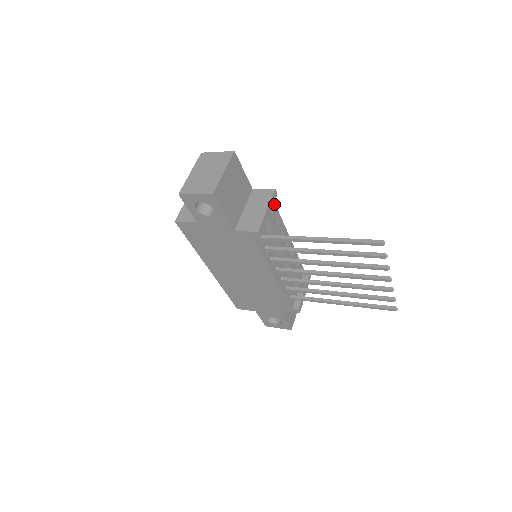
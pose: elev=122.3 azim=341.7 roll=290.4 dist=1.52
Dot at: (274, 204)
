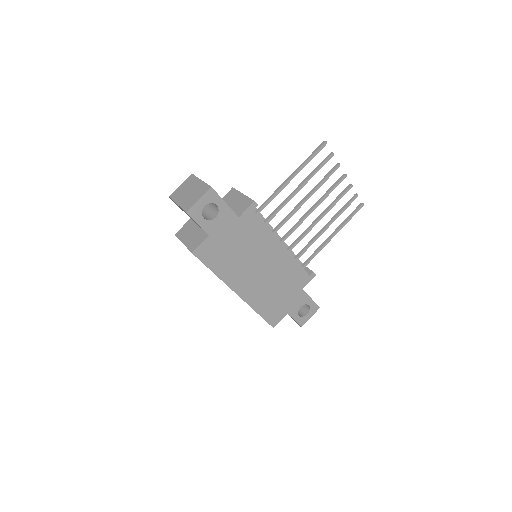
Dot at: occluded
